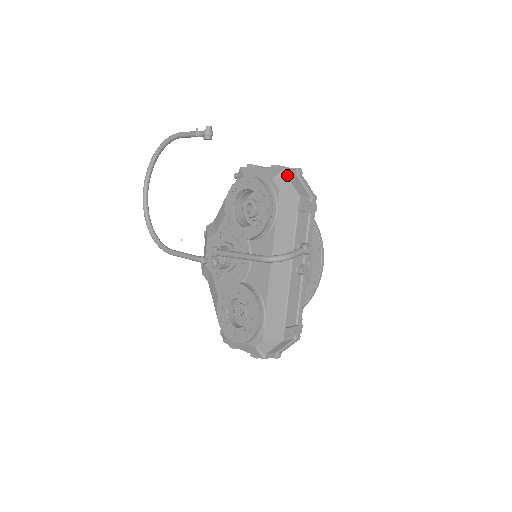
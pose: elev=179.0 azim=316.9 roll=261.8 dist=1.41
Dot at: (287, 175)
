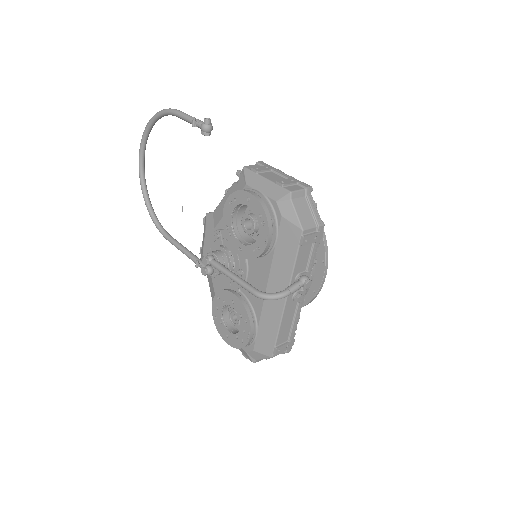
Dot at: (292, 200)
